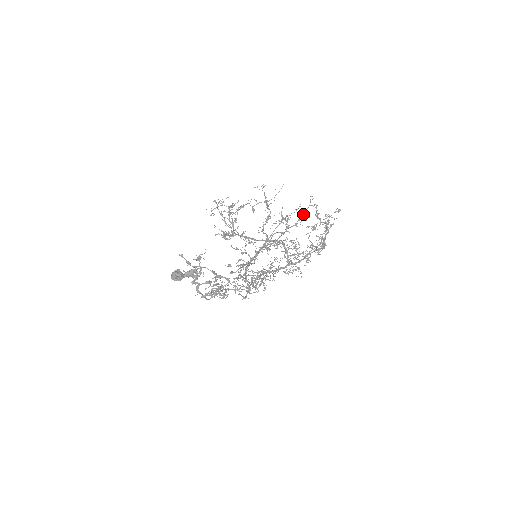
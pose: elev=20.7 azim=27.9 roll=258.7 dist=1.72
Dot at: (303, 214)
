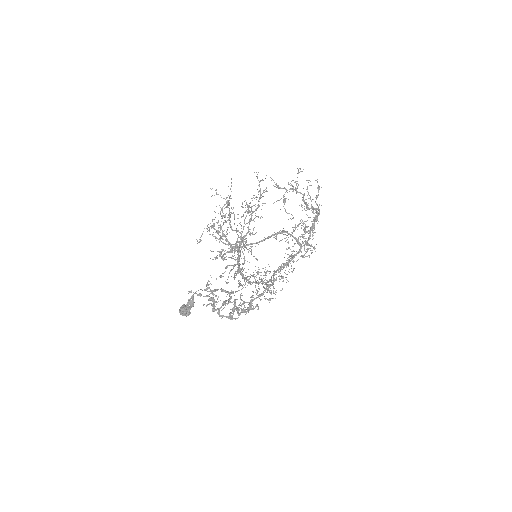
Dot at: occluded
